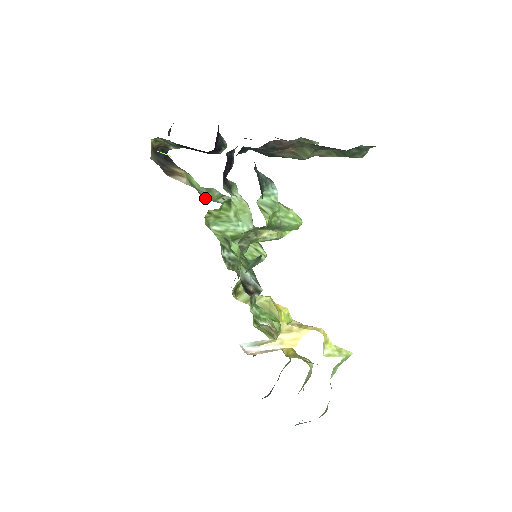
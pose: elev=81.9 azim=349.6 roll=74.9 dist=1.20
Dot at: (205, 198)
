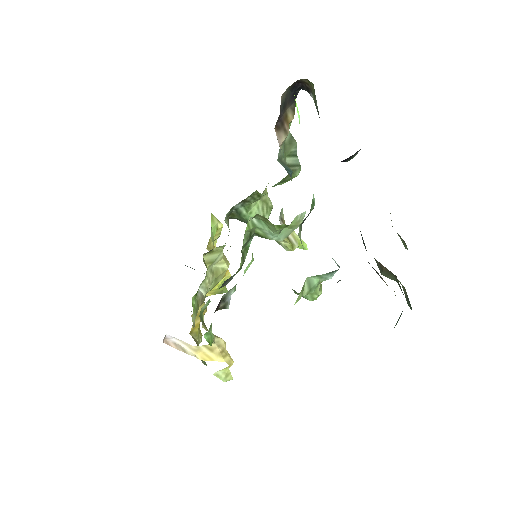
Dot at: (280, 149)
